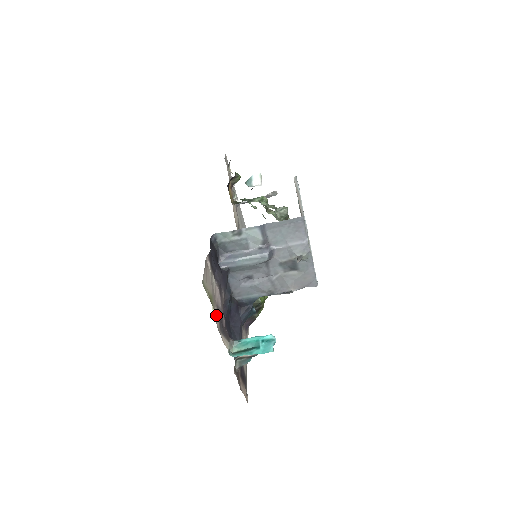
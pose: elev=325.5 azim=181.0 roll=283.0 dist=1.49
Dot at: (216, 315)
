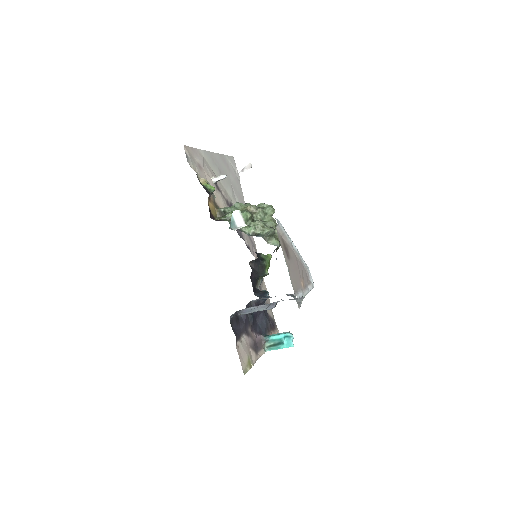
Dot at: (253, 355)
